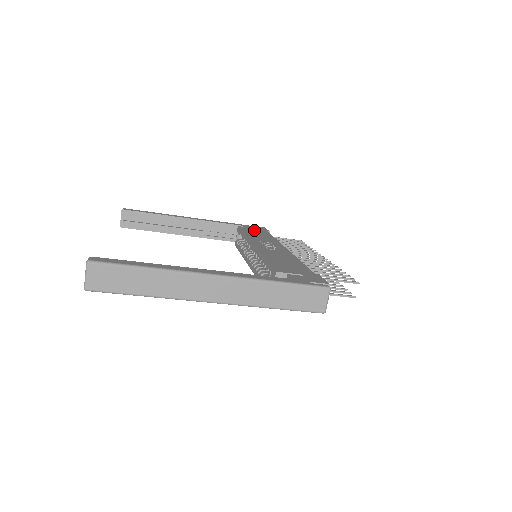
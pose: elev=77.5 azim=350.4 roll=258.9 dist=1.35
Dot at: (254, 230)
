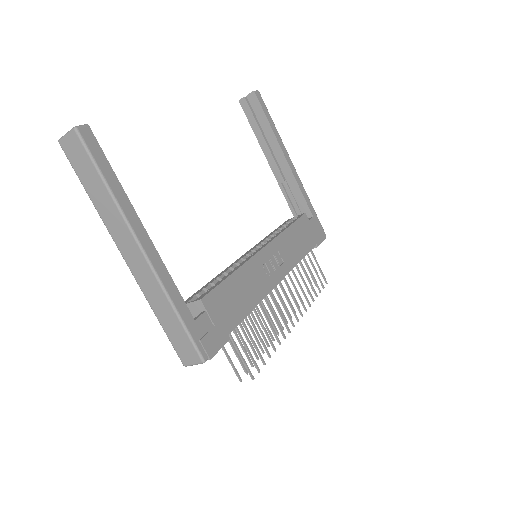
Dot at: (307, 232)
